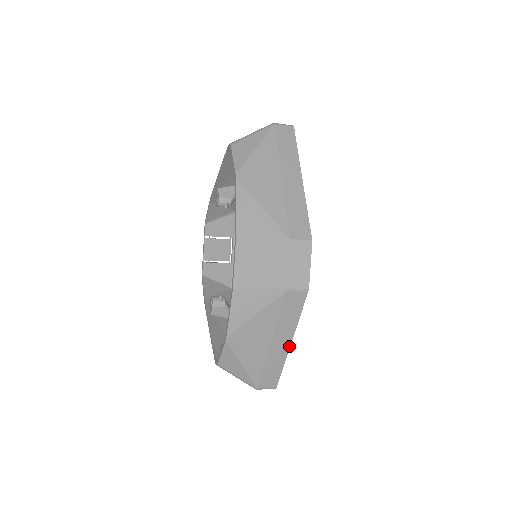
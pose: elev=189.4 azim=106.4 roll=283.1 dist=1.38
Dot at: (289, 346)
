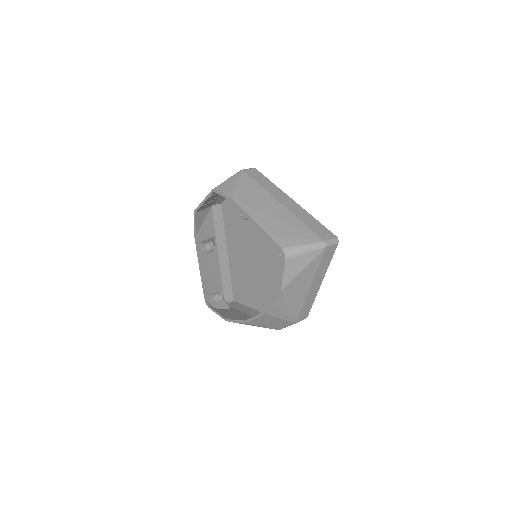
Dot at: occluded
